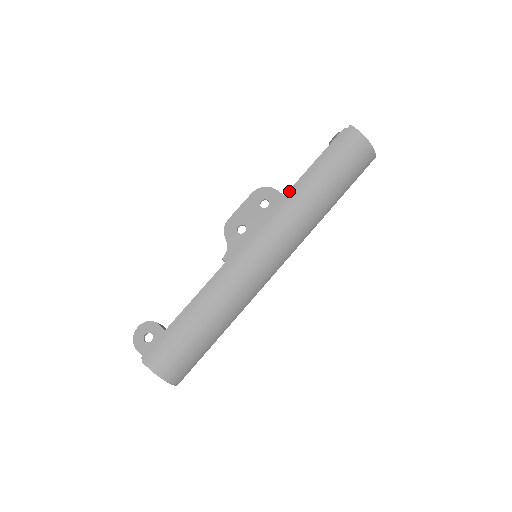
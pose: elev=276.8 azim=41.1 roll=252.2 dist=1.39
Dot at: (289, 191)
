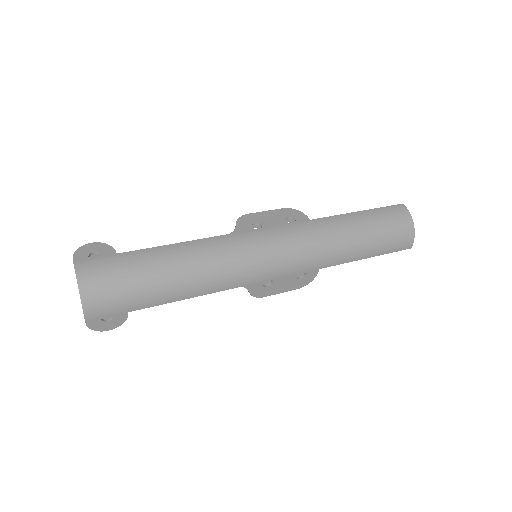
Dot at: occluded
